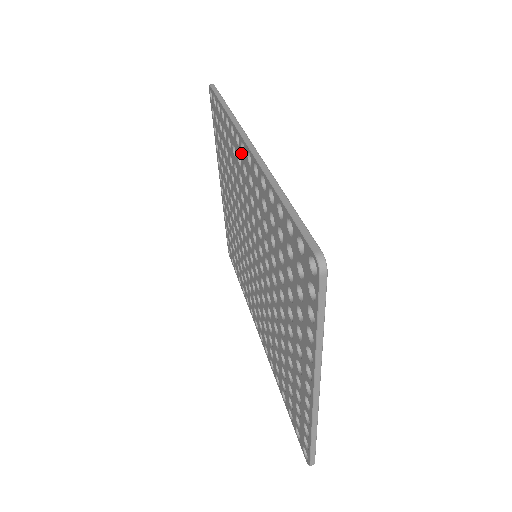
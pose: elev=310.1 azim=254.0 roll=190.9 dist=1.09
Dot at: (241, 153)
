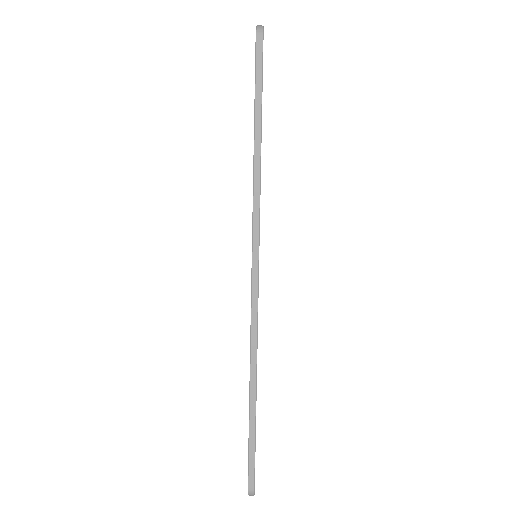
Dot at: occluded
